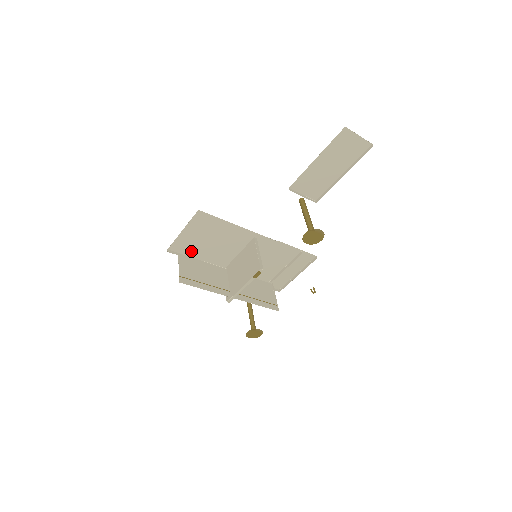
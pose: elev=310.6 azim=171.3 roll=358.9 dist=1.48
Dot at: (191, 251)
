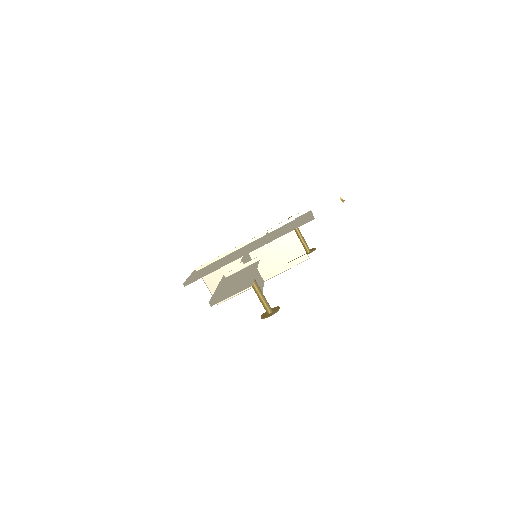
Dot at: occluded
